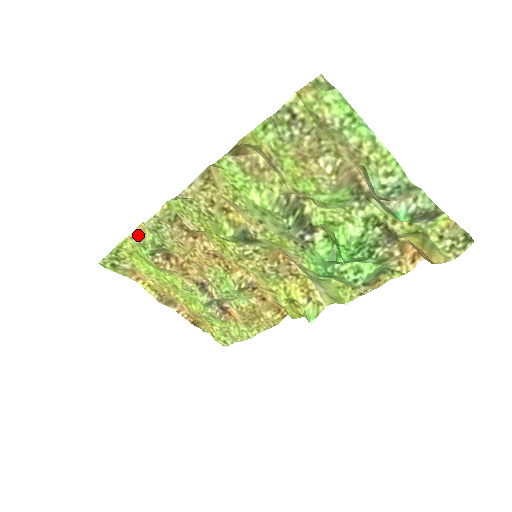
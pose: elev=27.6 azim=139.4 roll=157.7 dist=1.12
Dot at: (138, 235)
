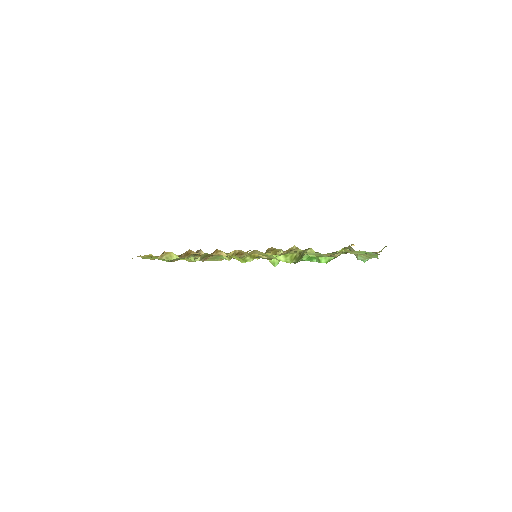
Dot at: (164, 256)
